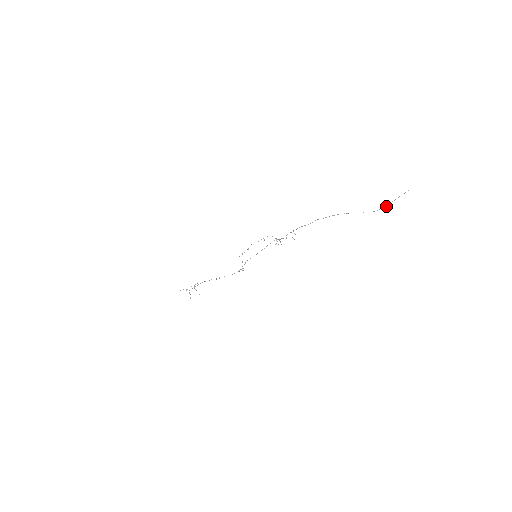
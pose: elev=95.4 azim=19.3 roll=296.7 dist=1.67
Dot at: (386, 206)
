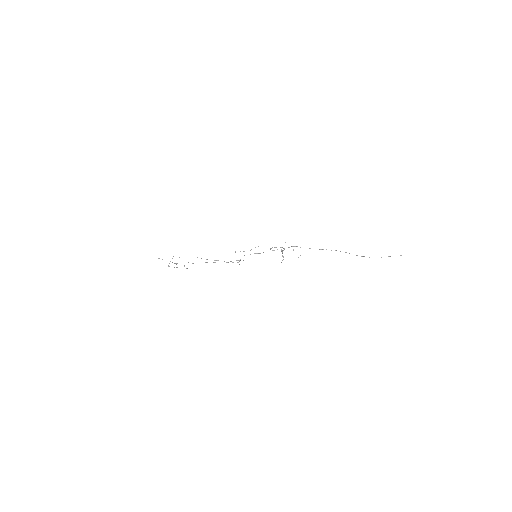
Dot at: (381, 257)
